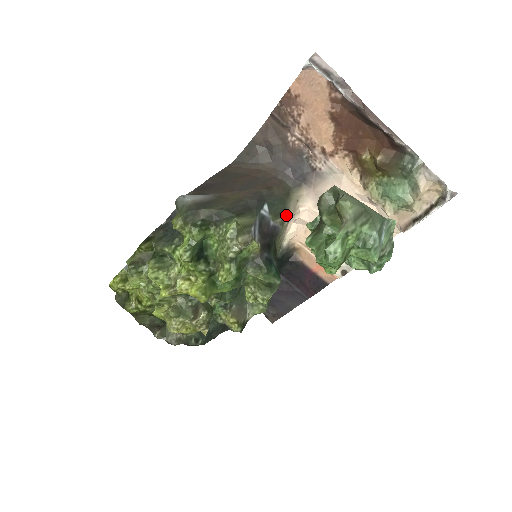
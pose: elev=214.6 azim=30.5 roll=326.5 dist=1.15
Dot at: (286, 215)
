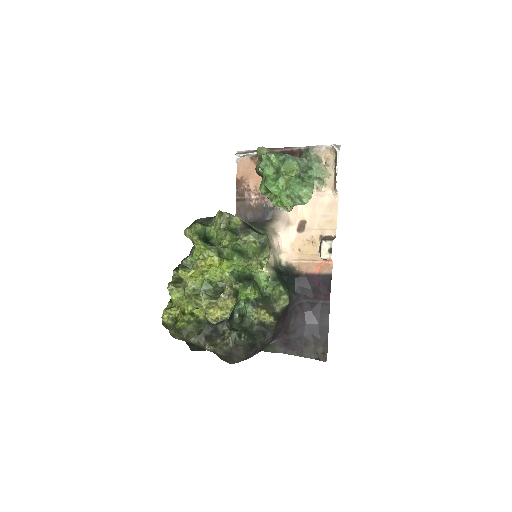
Dot at: (267, 232)
